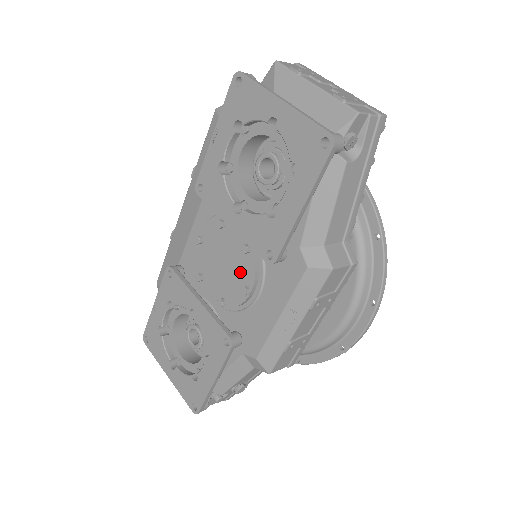
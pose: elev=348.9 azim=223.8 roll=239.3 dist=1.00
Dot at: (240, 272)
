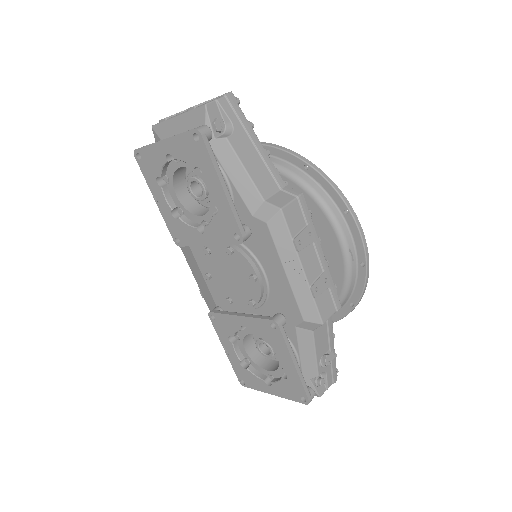
Dot at: (241, 270)
